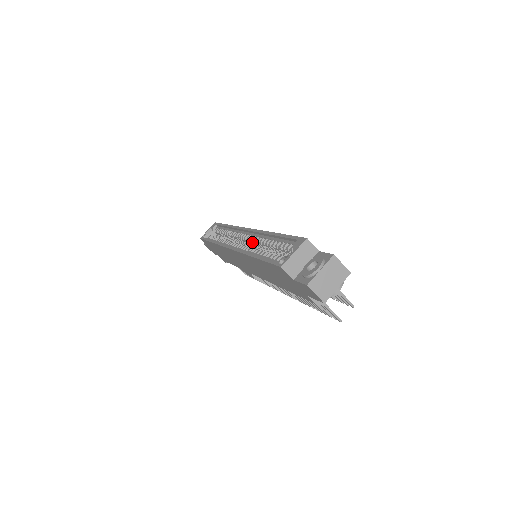
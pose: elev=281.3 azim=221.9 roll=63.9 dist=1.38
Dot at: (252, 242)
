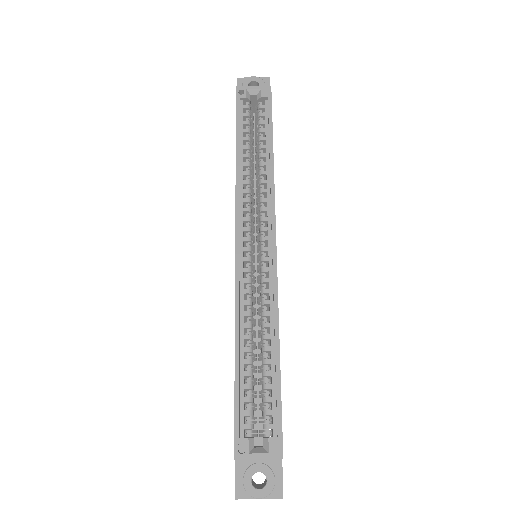
Dot at: (260, 279)
